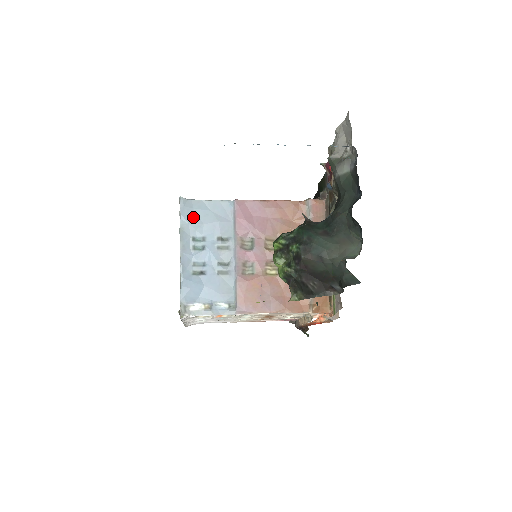
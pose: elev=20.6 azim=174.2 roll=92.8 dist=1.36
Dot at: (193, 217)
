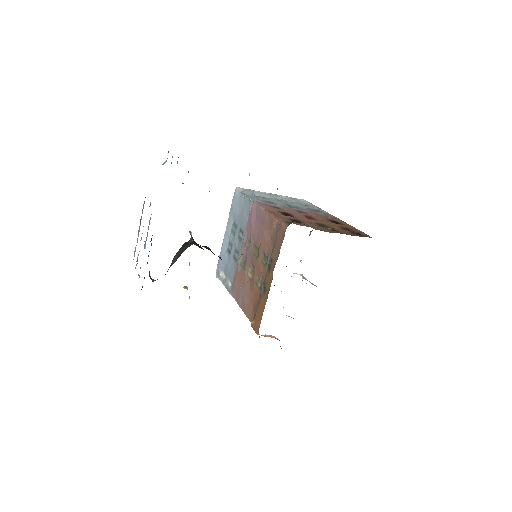
Dot at: (236, 207)
